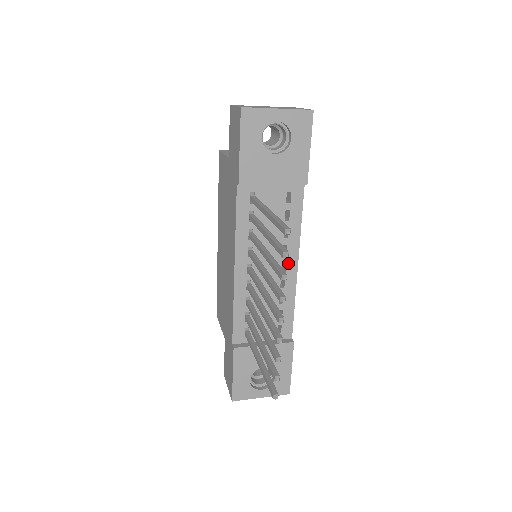
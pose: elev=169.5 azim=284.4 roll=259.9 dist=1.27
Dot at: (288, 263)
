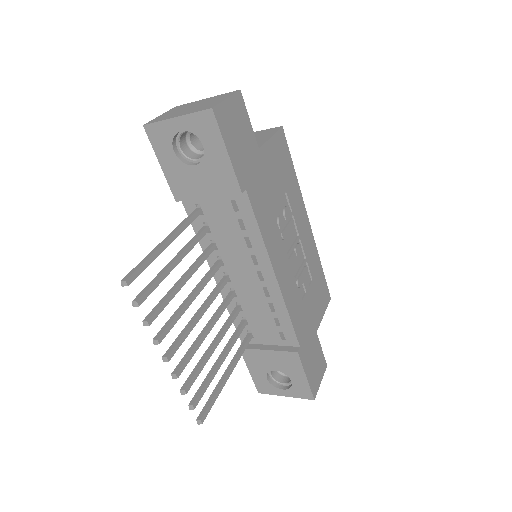
Dot at: (264, 272)
